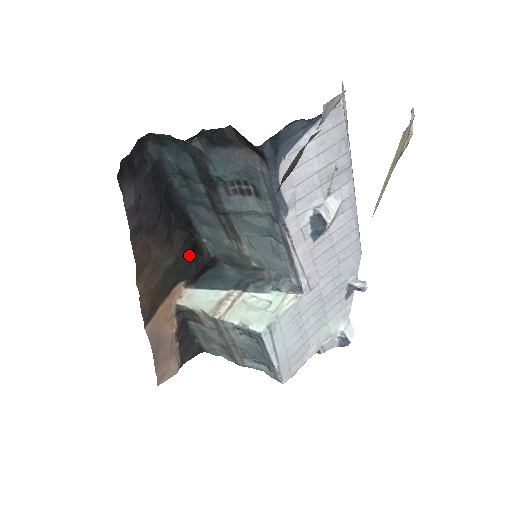
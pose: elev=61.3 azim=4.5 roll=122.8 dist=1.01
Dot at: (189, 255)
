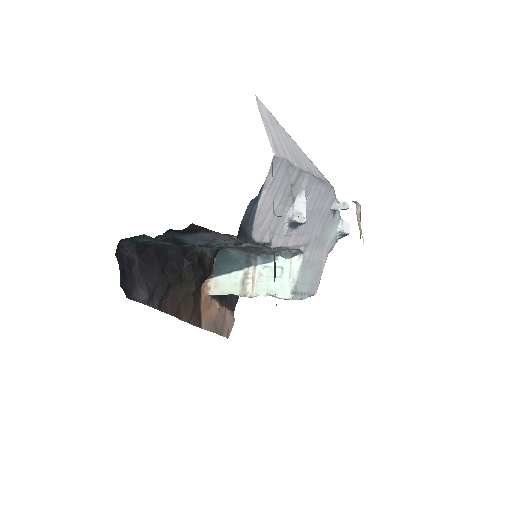
Dot at: (202, 274)
